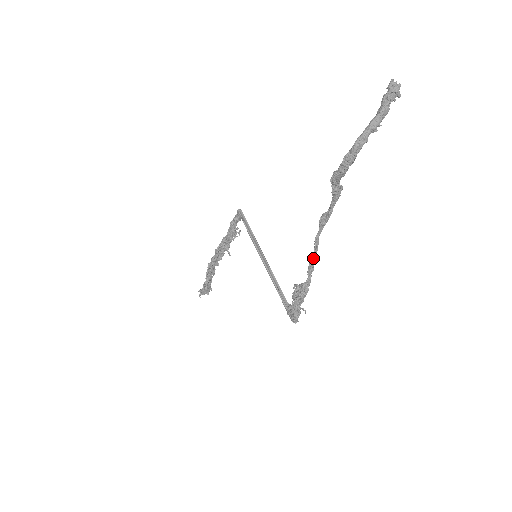
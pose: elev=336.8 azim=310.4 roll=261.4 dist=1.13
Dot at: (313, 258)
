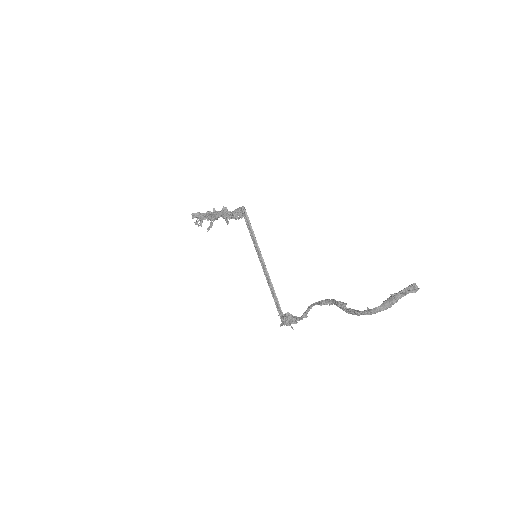
Dot at: (308, 311)
